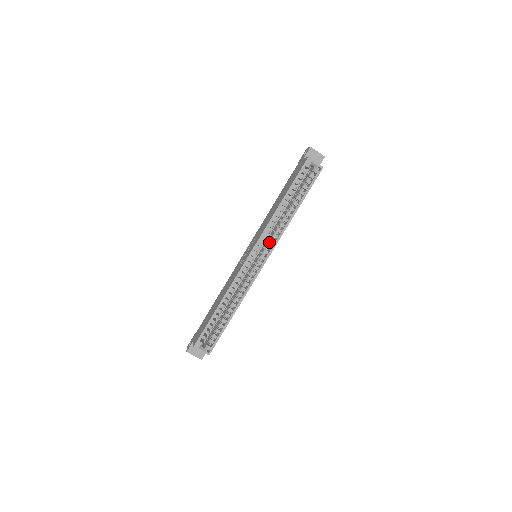
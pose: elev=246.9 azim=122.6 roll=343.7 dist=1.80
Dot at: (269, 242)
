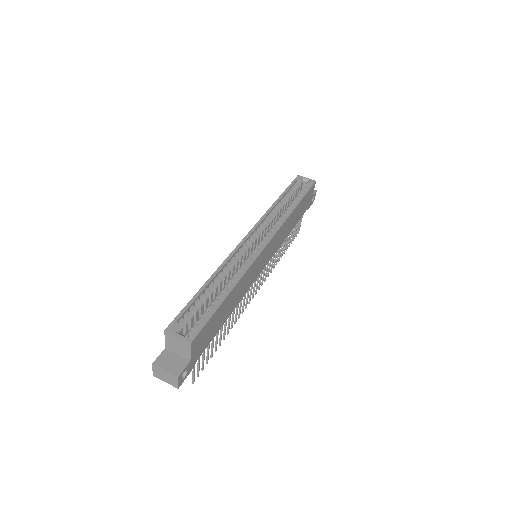
Dot at: occluded
